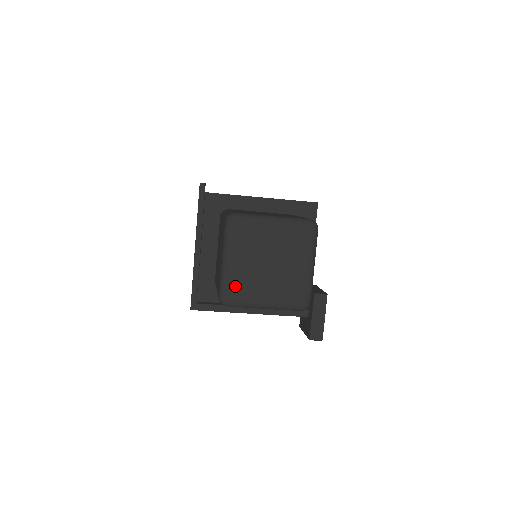
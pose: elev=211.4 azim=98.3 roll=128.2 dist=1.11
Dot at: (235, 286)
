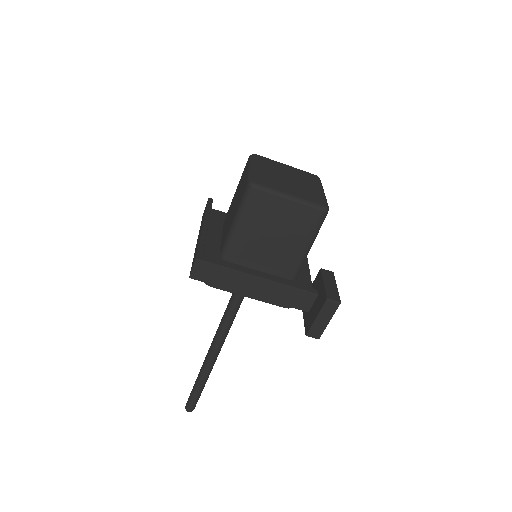
Dot at: (263, 178)
